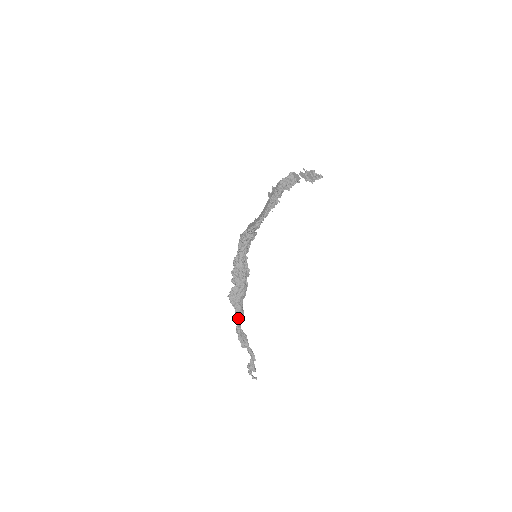
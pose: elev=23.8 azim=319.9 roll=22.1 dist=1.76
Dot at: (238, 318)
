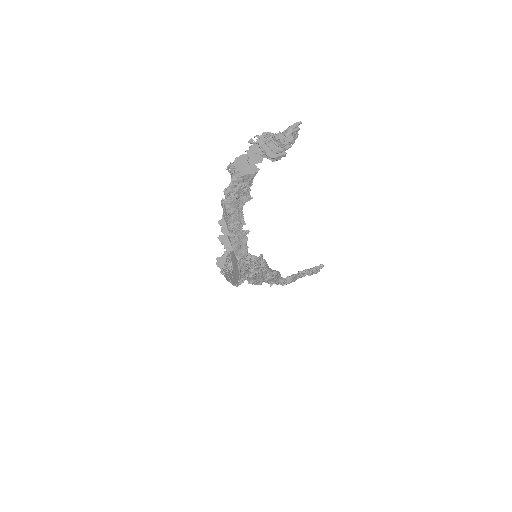
Dot at: (275, 281)
